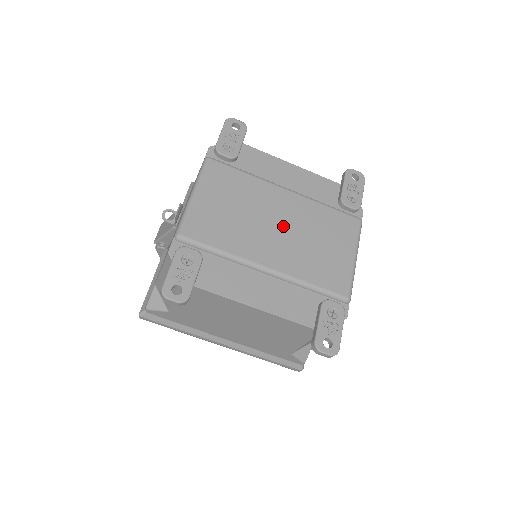
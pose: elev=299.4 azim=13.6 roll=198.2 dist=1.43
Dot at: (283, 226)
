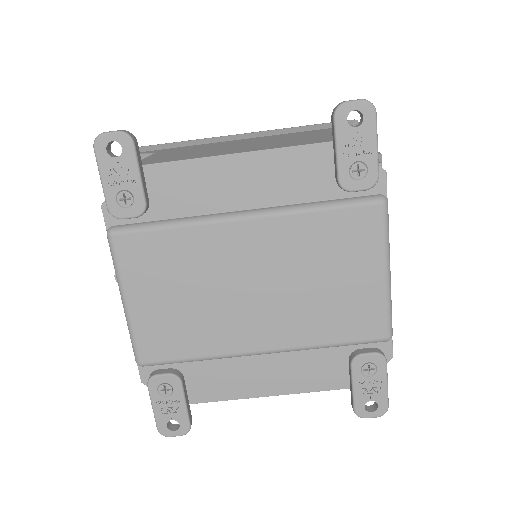
Dot at: (261, 283)
